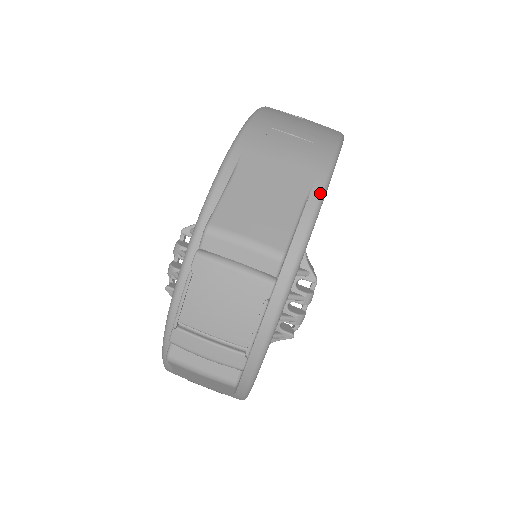
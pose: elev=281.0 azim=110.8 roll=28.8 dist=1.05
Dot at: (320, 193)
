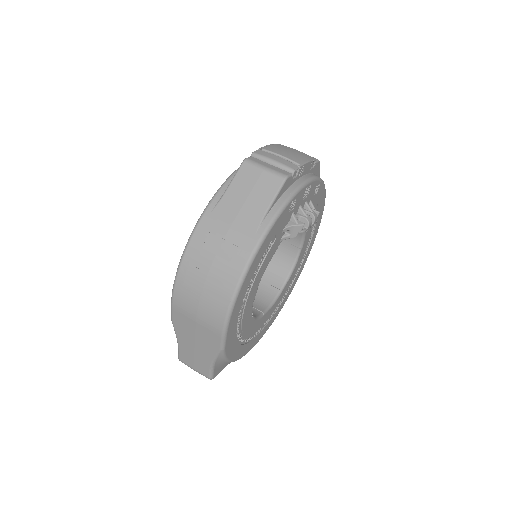
Dot at: occluded
